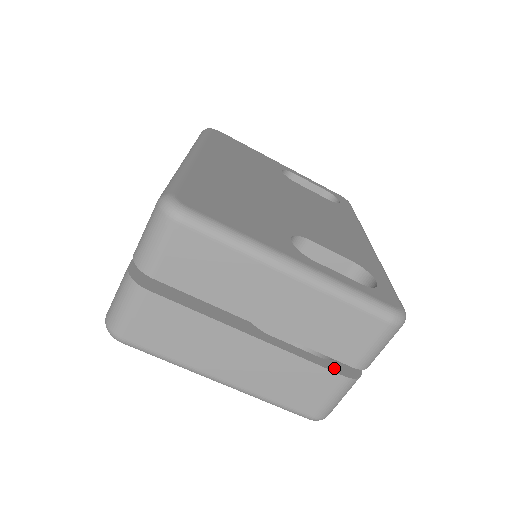
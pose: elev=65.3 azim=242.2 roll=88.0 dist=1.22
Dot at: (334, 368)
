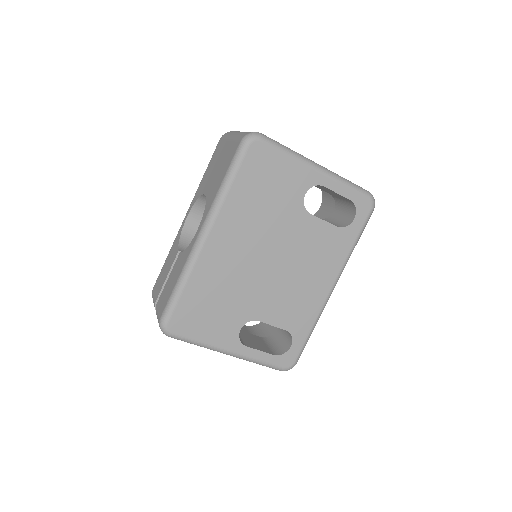
Dot at: occluded
